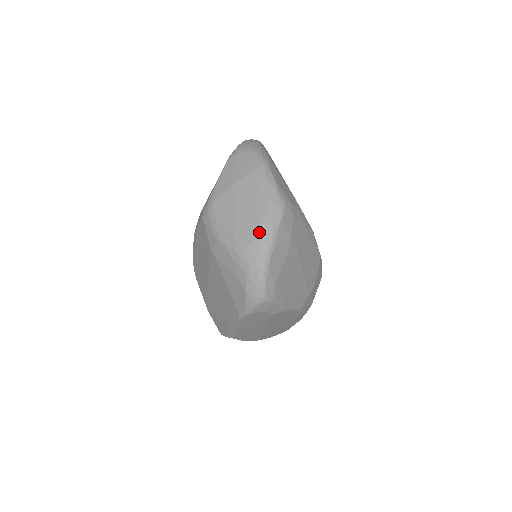
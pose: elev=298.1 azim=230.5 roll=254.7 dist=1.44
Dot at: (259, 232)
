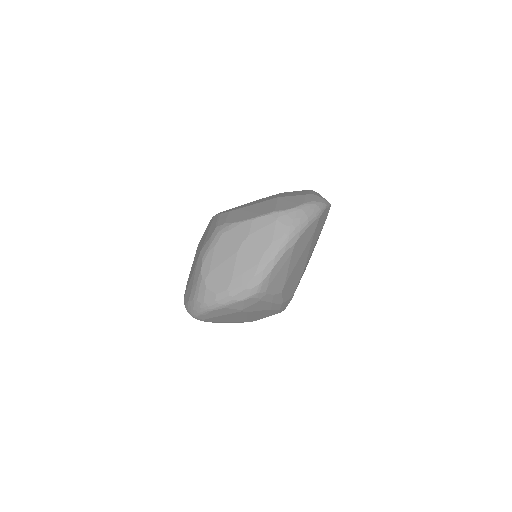
Dot at: (220, 292)
